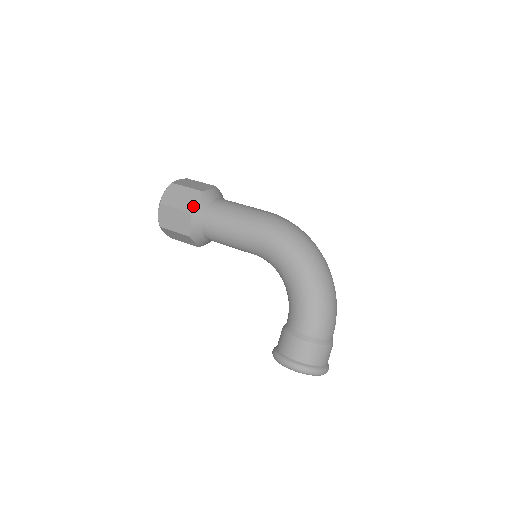
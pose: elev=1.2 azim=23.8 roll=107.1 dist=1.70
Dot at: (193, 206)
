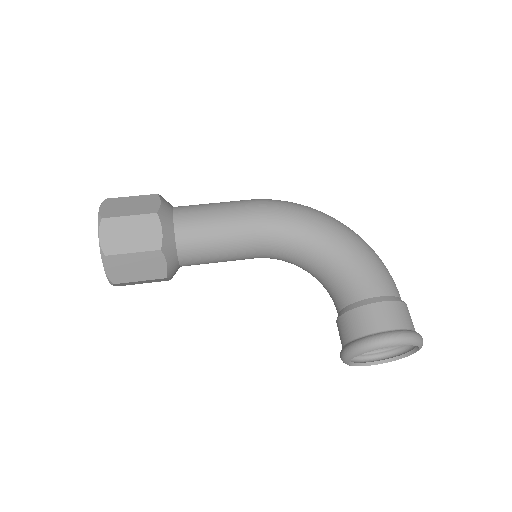
Dot at: (157, 207)
